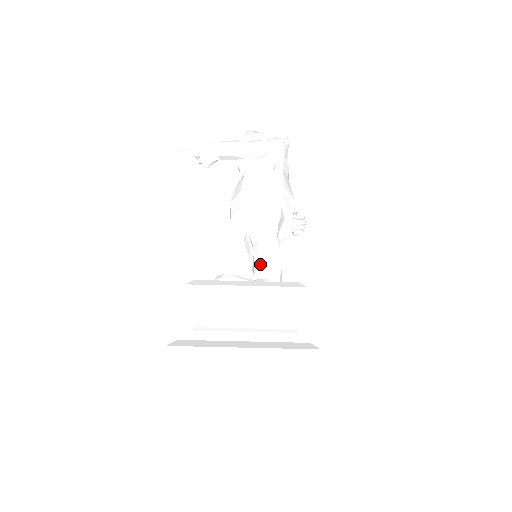
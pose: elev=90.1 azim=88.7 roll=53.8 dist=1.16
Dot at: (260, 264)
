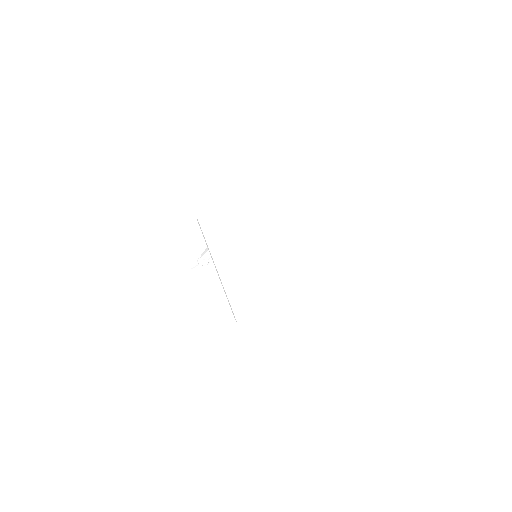
Dot at: occluded
